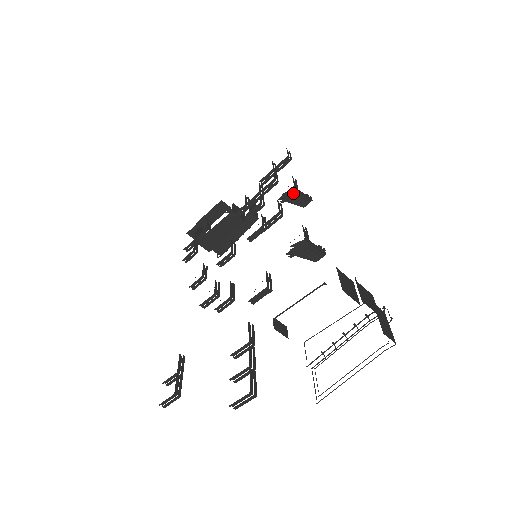
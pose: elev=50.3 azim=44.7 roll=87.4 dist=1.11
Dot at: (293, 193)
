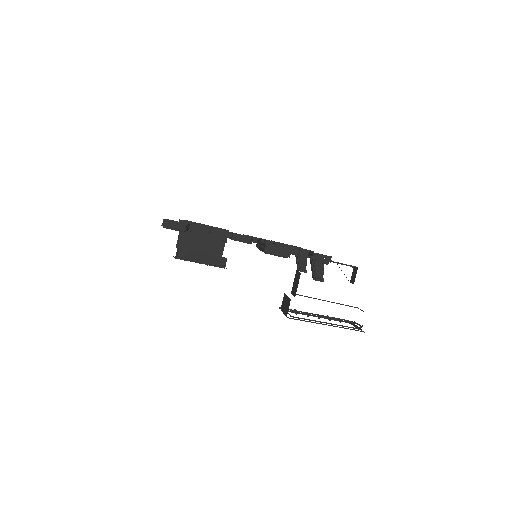
Dot at: occluded
